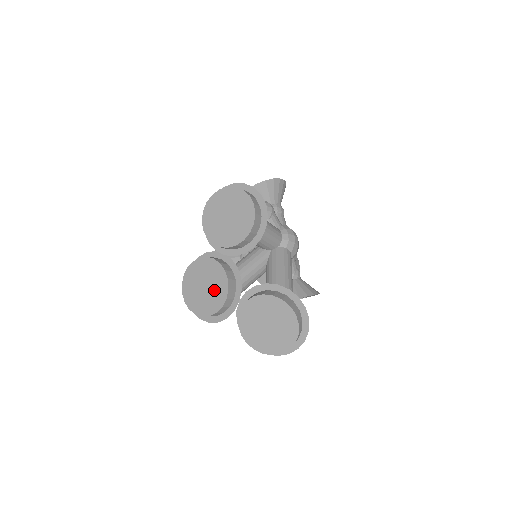
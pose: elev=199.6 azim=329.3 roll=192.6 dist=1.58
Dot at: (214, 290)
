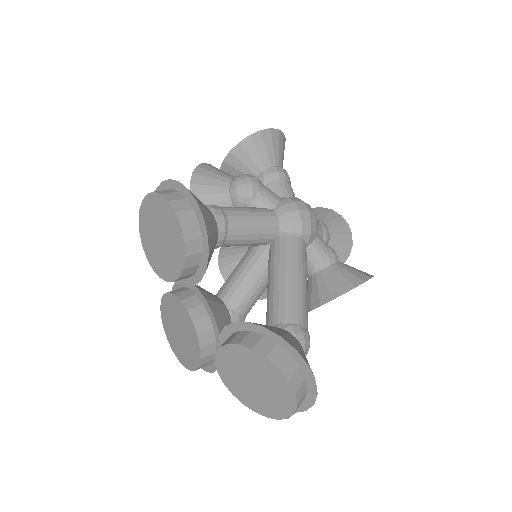
Dot at: (187, 337)
